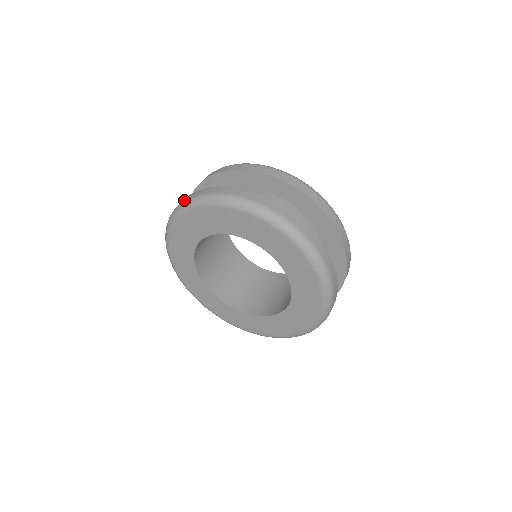
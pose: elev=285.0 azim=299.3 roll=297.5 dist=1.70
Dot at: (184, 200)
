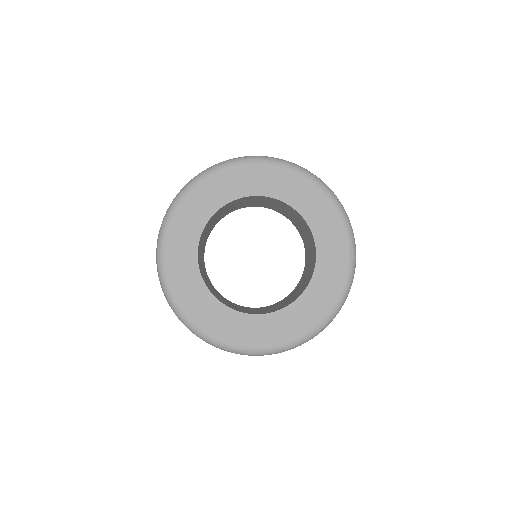
Dot at: occluded
